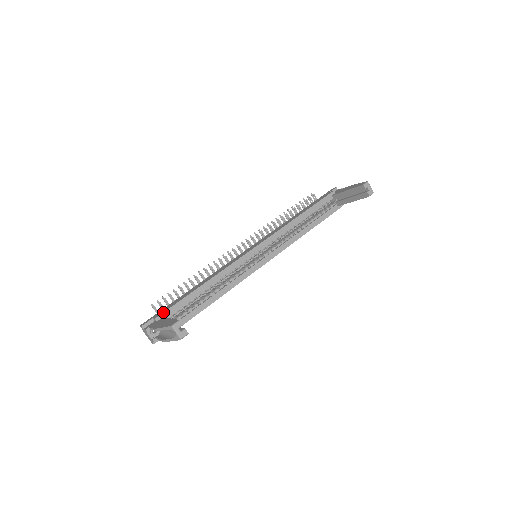
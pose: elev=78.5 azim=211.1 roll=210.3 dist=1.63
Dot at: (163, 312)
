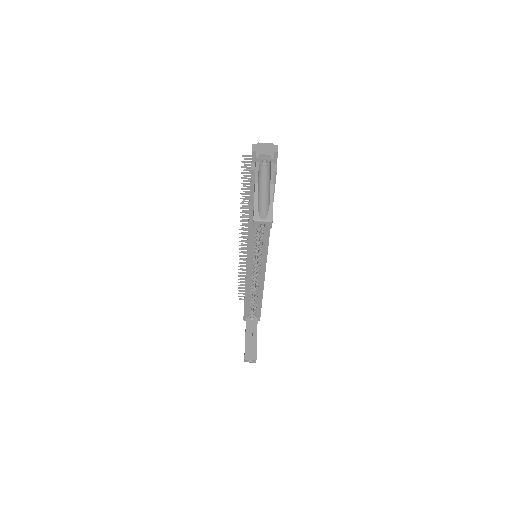
Dot at: (243, 317)
